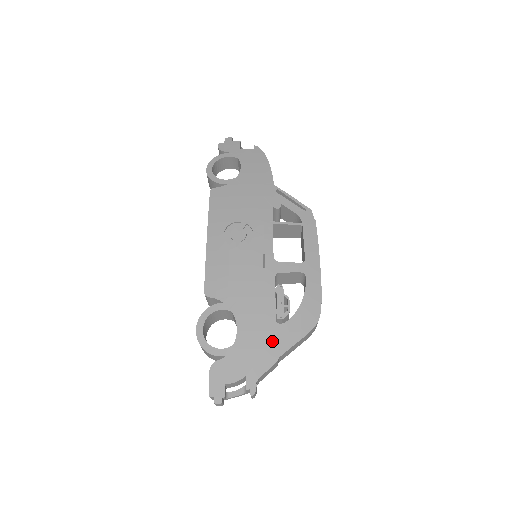
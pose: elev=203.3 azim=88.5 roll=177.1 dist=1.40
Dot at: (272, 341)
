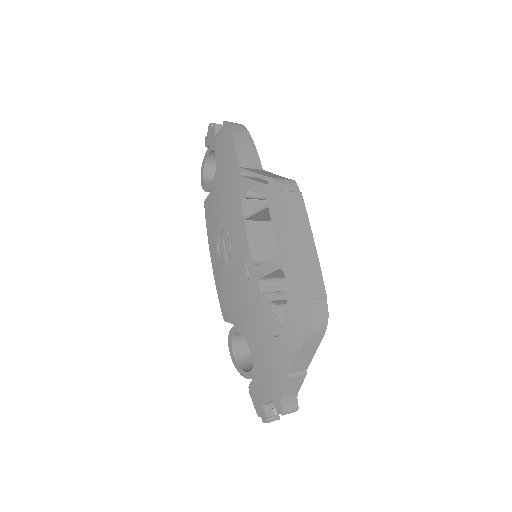
Dot at: (276, 358)
